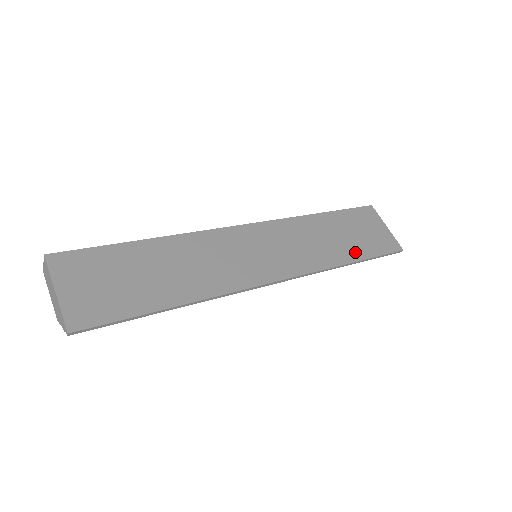
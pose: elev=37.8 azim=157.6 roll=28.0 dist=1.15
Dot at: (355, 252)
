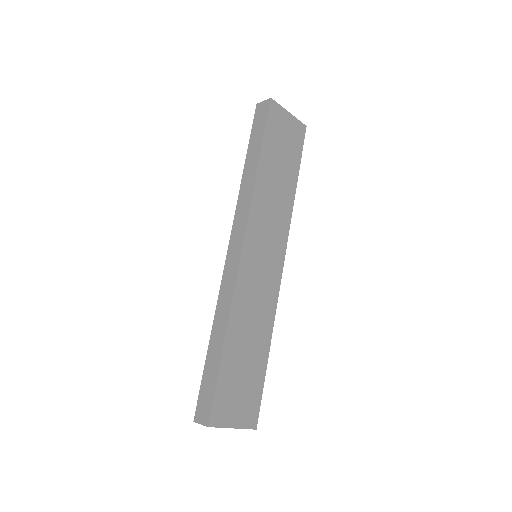
Dot at: (292, 174)
